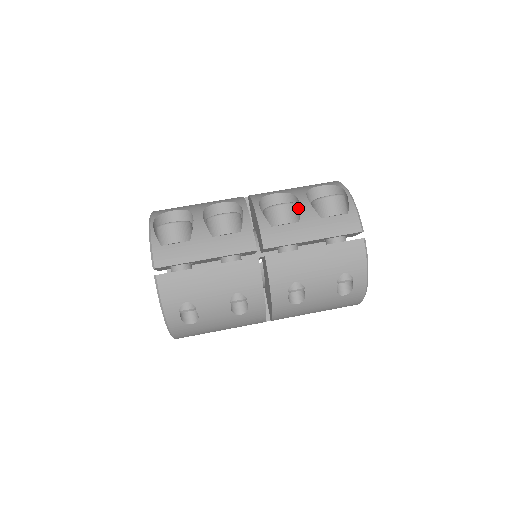
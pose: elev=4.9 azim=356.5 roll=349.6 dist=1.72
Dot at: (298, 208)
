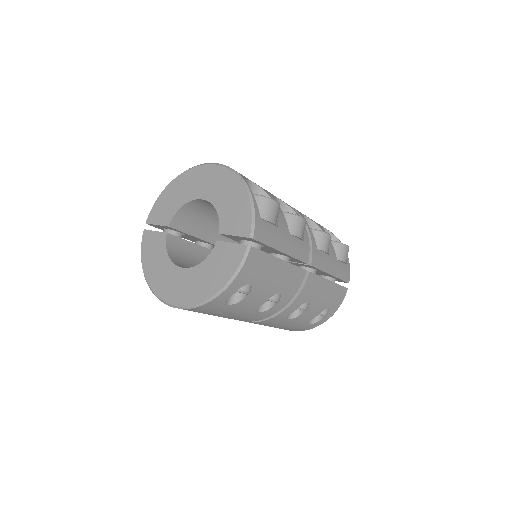
Dot at: occluded
